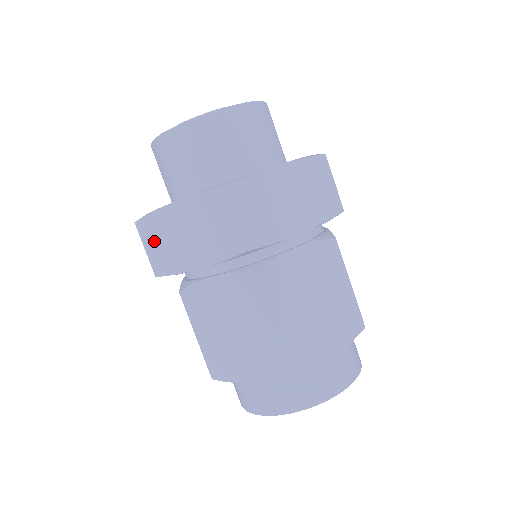
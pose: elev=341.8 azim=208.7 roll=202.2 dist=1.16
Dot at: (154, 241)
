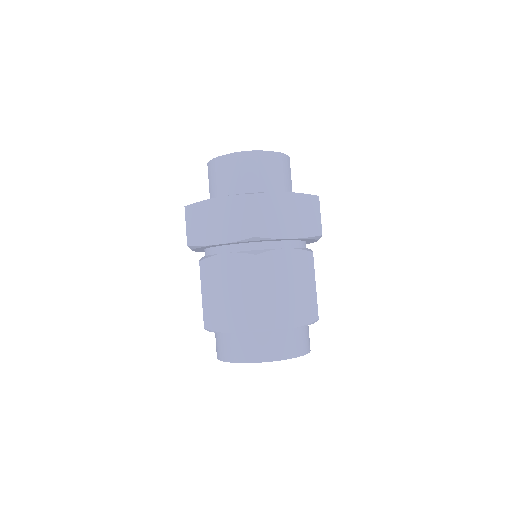
Dot at: (194, 221)
